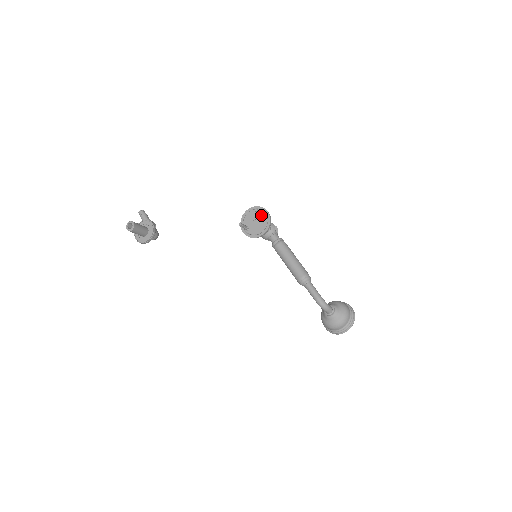
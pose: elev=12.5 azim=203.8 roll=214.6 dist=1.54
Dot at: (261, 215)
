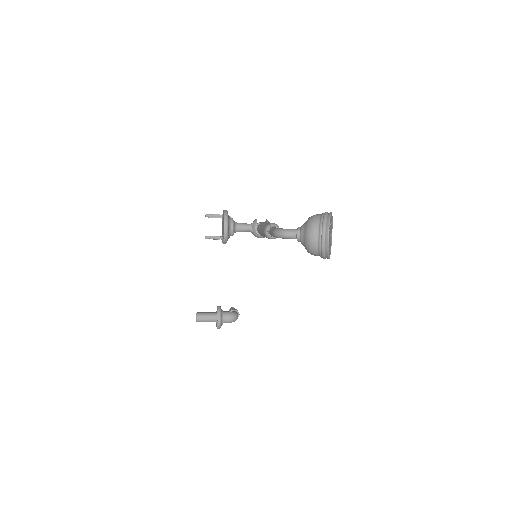
Dot at: (219, 217)
